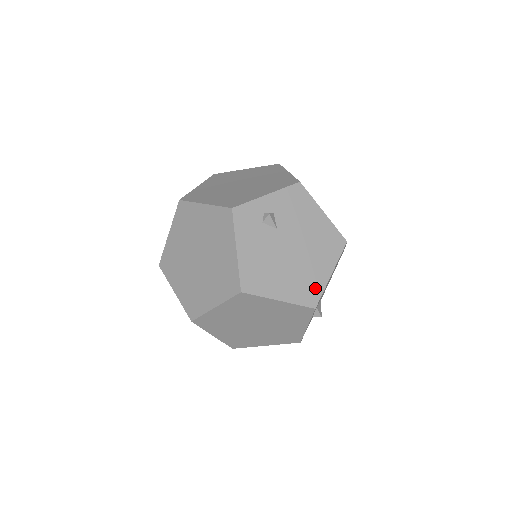
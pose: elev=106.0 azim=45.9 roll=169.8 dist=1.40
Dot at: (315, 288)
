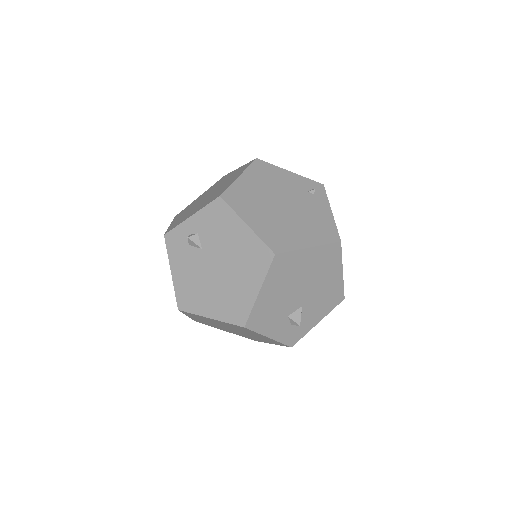
Dot at: (243, 306)
